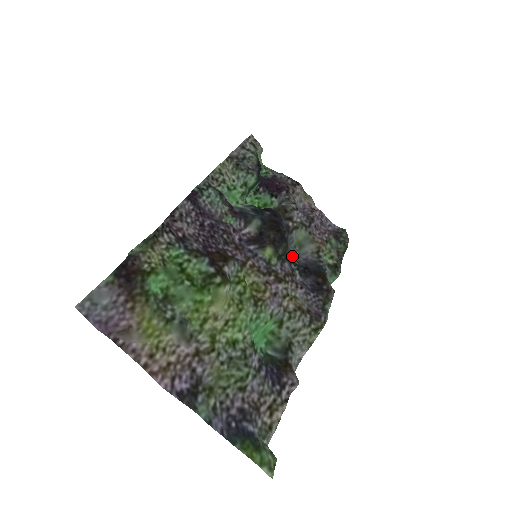
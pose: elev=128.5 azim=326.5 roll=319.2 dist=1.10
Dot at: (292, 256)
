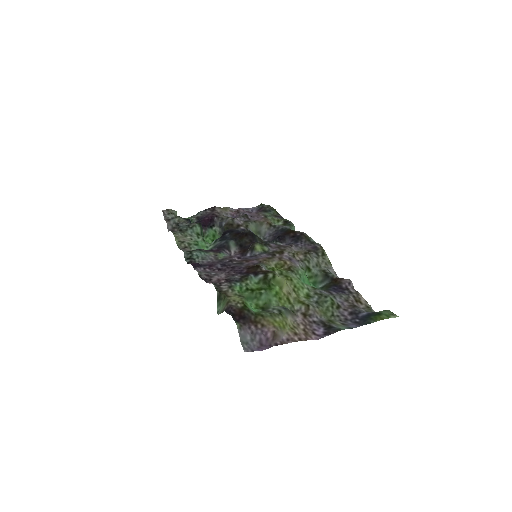
Dot at: occluded
